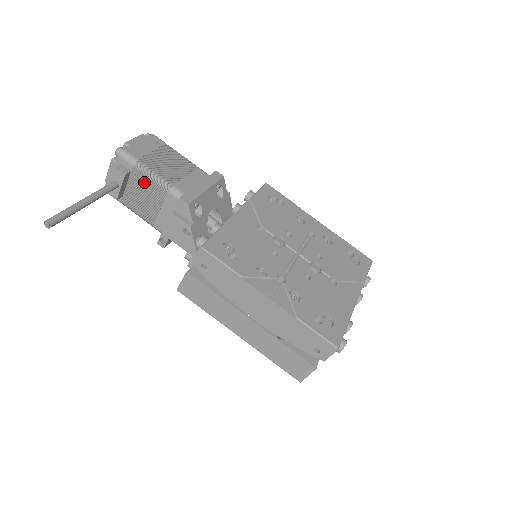
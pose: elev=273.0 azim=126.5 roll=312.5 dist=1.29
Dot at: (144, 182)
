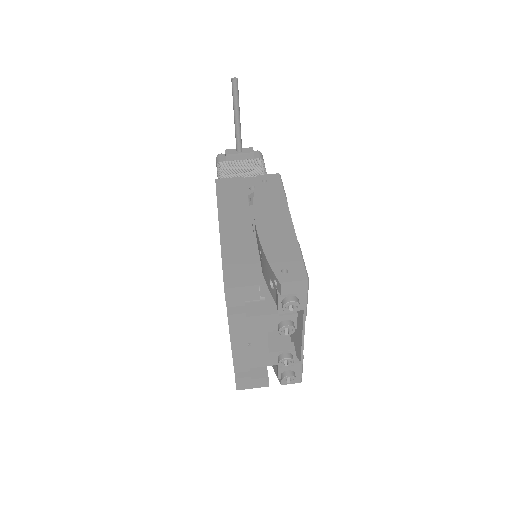
Dot at: (255, 166)
